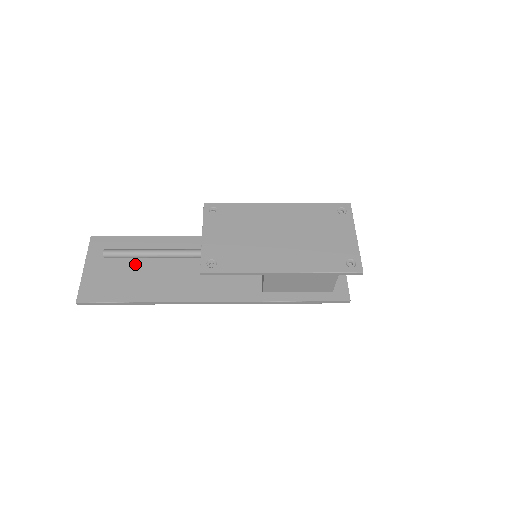
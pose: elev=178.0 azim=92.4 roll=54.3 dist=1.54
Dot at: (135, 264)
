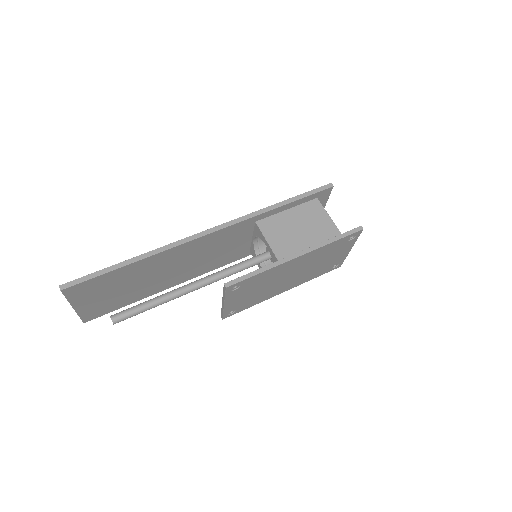
Dot at: (128, 285)
